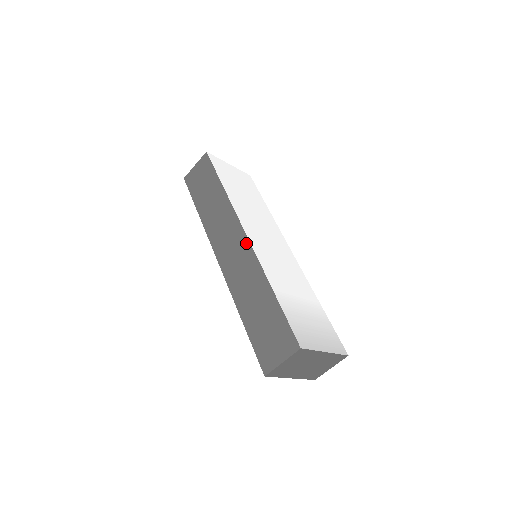
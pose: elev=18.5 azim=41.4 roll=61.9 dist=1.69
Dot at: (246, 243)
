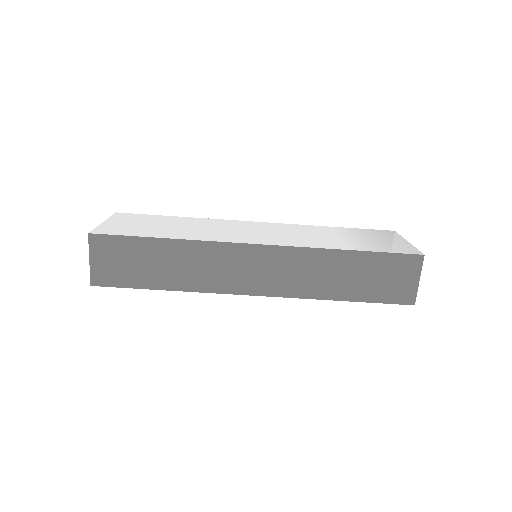
Dot at: (272, 250)
